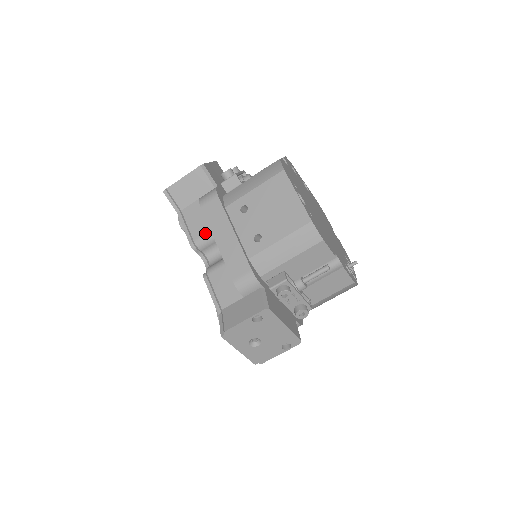
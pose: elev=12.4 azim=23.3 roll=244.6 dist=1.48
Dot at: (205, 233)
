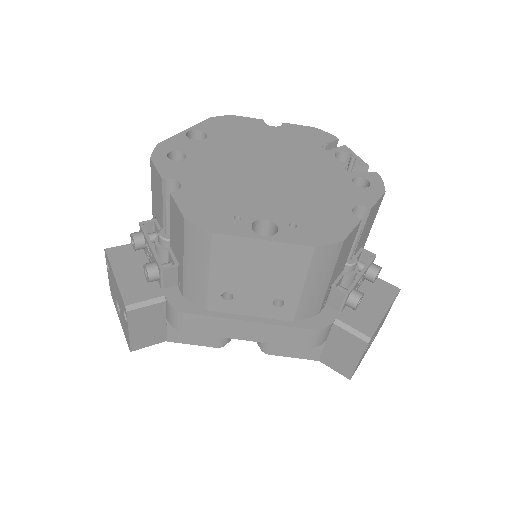
Dot at: occluded
